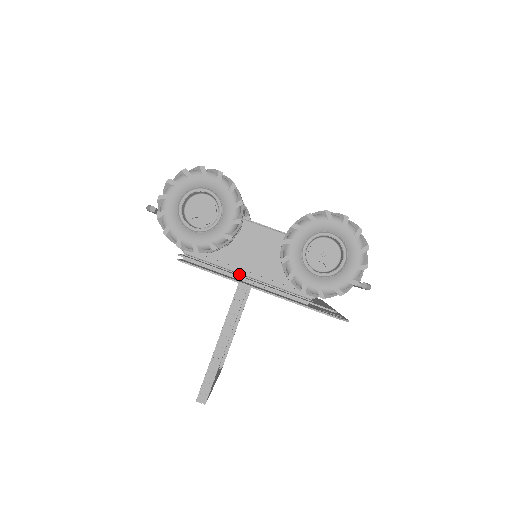
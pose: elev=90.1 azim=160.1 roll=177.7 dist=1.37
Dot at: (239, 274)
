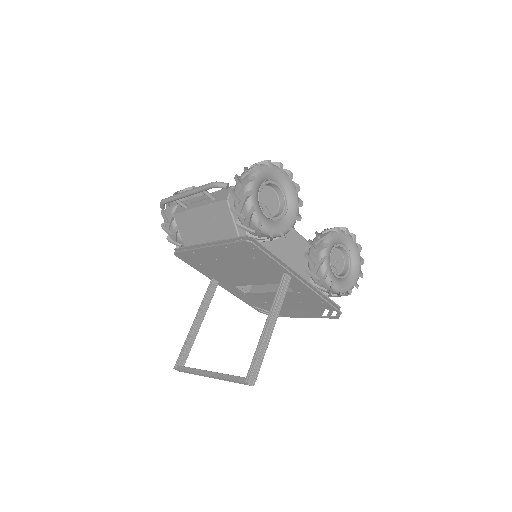
Dot at: occluded
